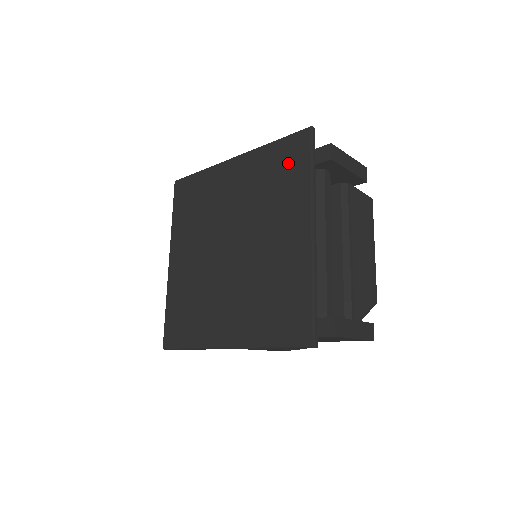
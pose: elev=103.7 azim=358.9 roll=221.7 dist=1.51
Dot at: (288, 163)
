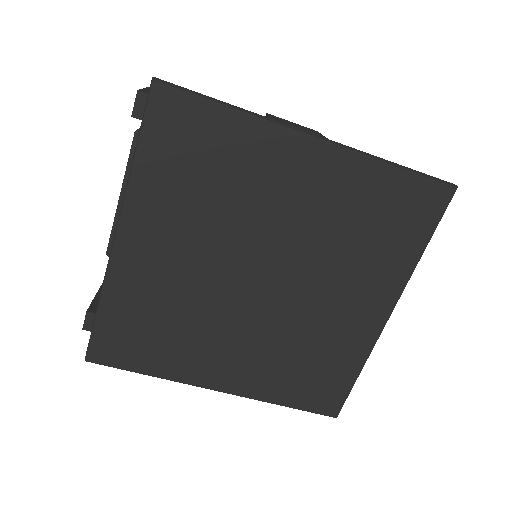
Dot at: (403, 217)
